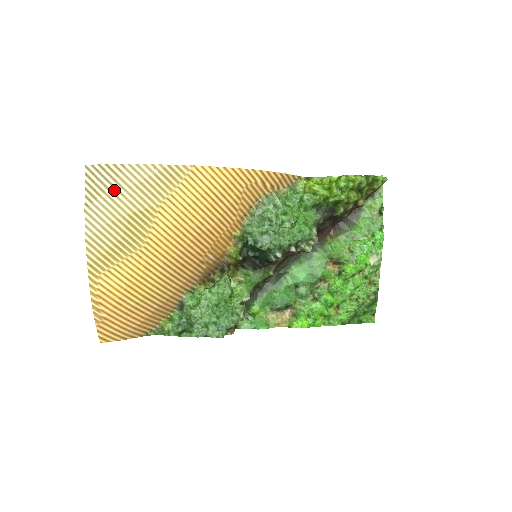
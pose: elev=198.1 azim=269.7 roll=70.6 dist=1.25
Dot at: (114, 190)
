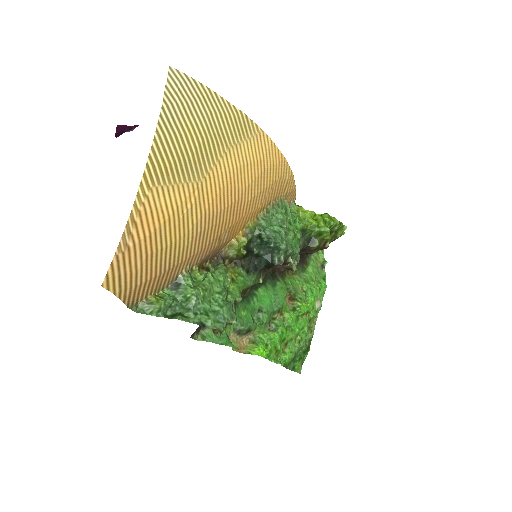
Dot at: (196, 106)
